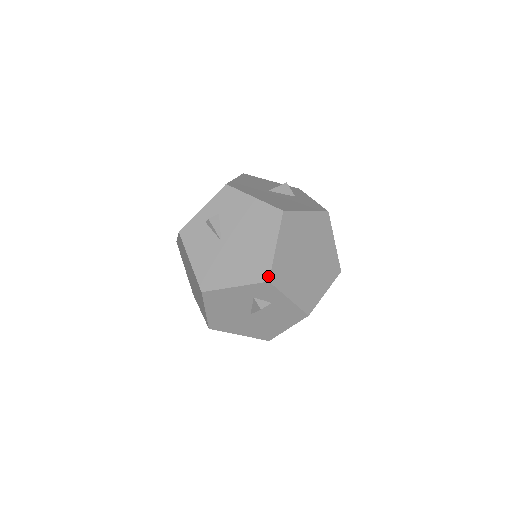
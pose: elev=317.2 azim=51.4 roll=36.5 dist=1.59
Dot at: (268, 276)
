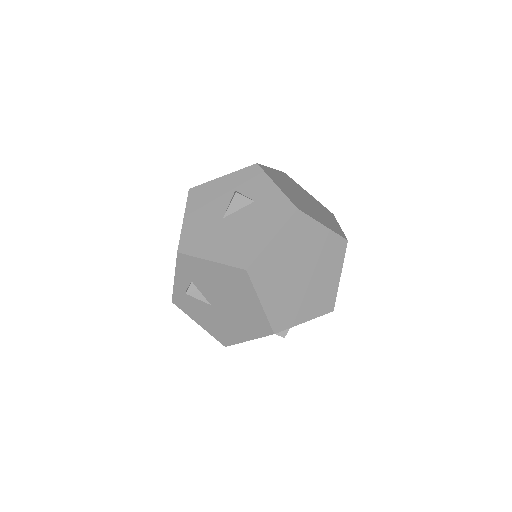
Dot at: (270, 330)
